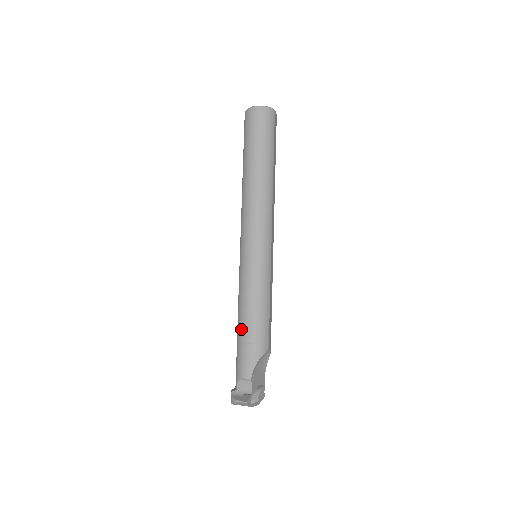
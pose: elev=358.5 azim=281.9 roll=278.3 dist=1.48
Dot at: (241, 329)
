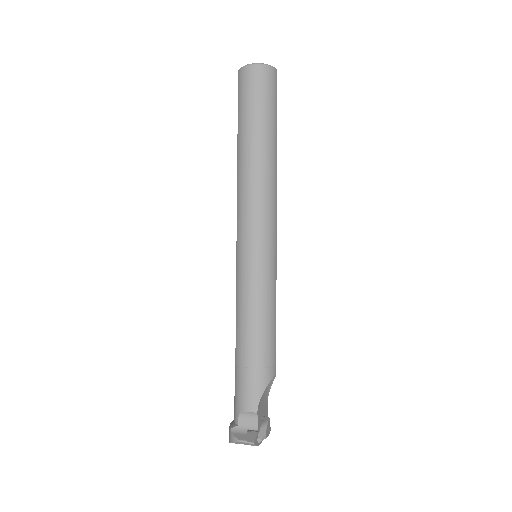
Dot at: (242, 350)
